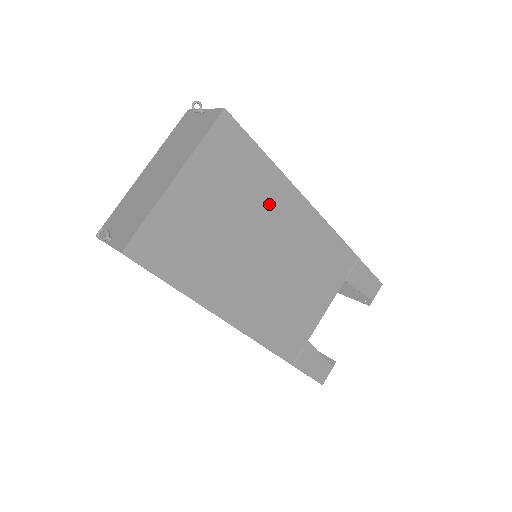
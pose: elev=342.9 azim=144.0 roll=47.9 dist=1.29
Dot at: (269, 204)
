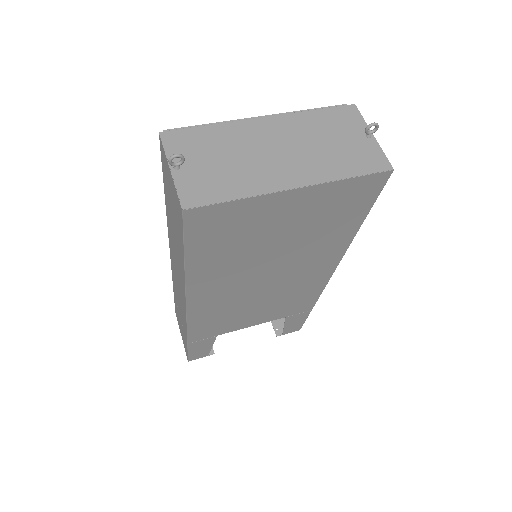
Dot at: (319, 249)
